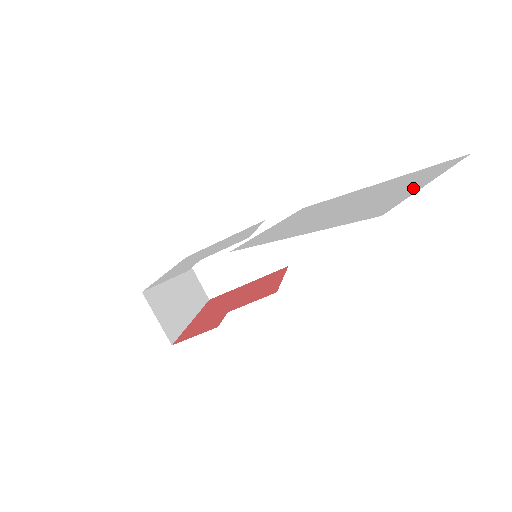
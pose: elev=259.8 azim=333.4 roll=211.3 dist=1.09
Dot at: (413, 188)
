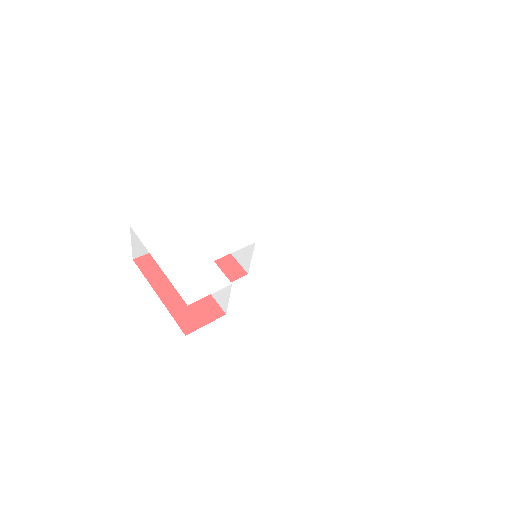
Dot at: (414, 267)
